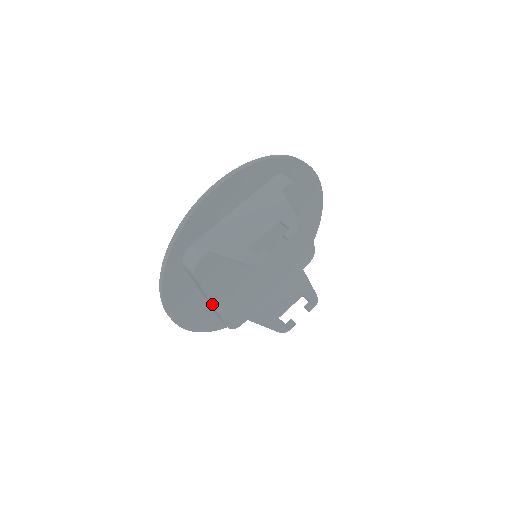
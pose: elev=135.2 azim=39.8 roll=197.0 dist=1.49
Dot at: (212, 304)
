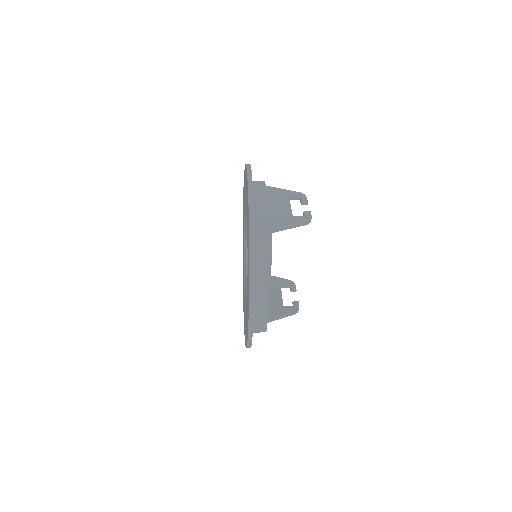
Dot at: (268, 295)
